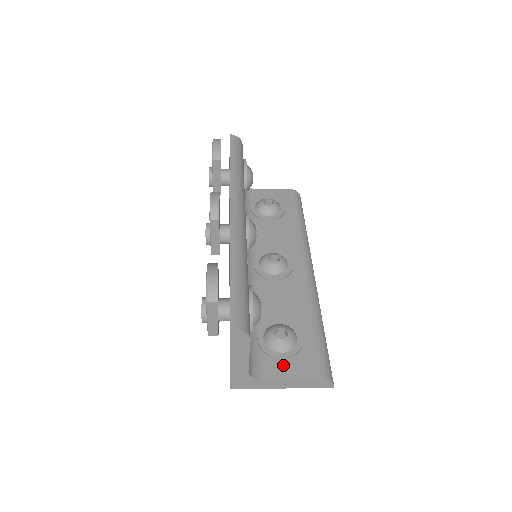
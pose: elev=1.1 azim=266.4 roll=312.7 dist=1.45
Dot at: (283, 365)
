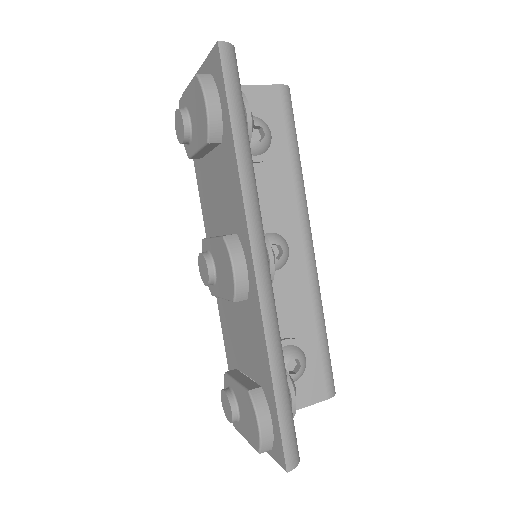
Dot at: occluded
